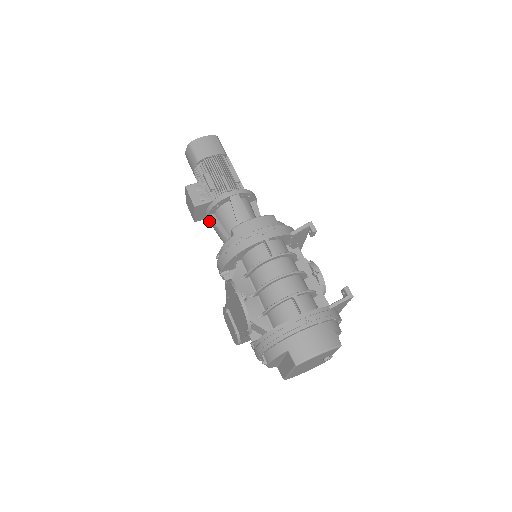
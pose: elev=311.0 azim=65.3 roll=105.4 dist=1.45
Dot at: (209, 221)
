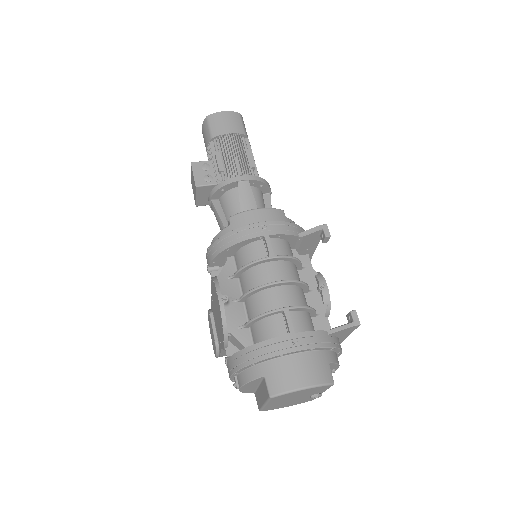
Dot at: (211, 207)
